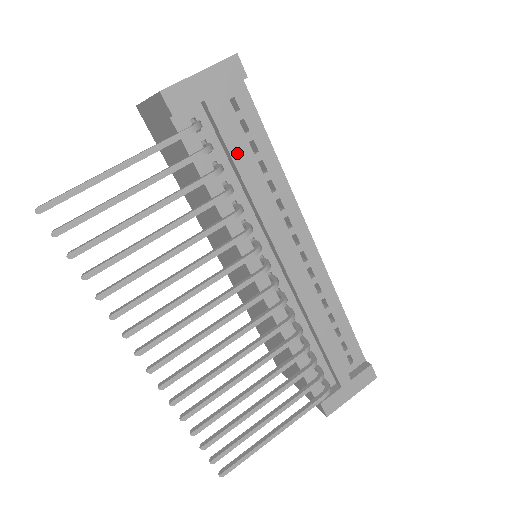
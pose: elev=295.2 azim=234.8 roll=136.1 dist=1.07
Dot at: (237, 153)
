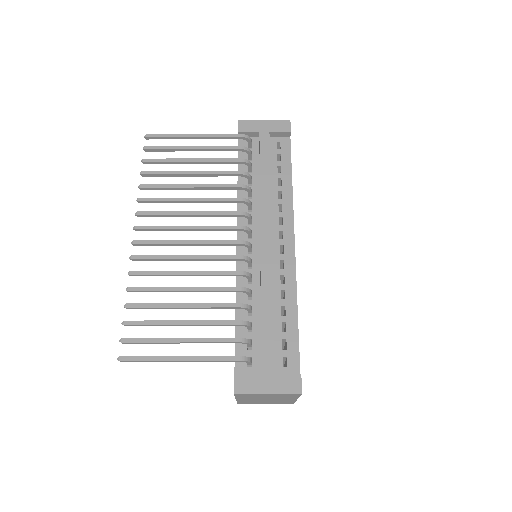
Dot at: (264, 163)
